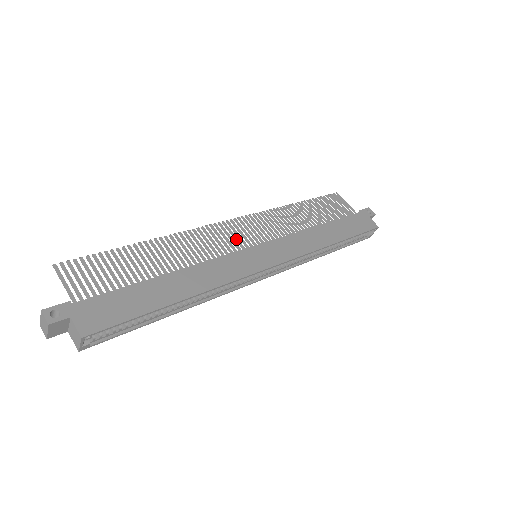
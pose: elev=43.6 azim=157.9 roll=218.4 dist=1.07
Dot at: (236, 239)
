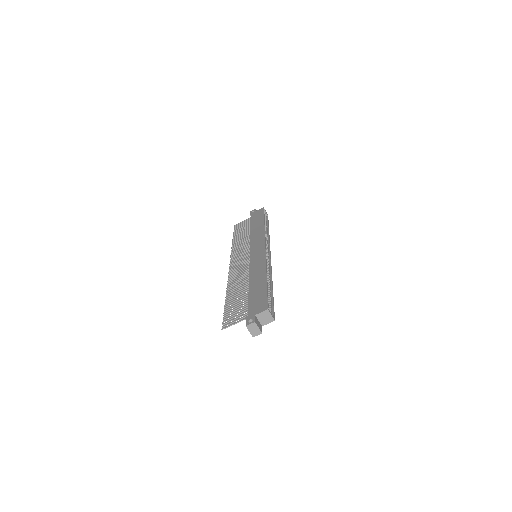
Dot at: (242, 263)
